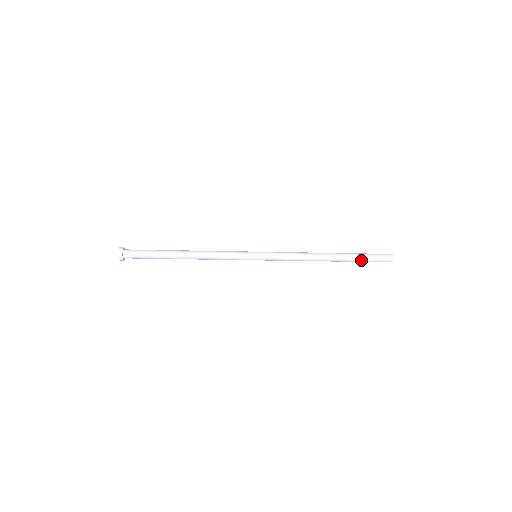
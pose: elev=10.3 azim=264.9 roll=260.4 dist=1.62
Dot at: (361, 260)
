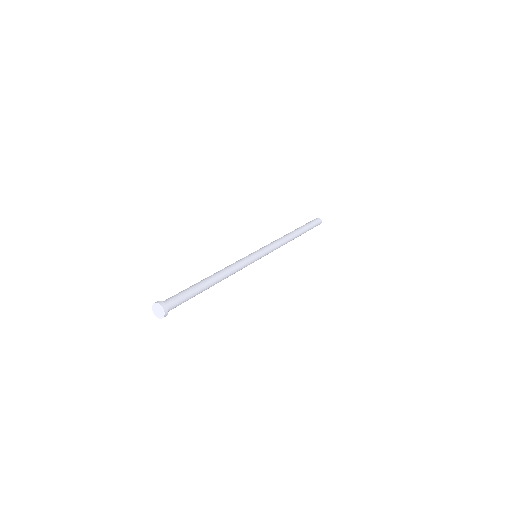
Dot at: occluded
